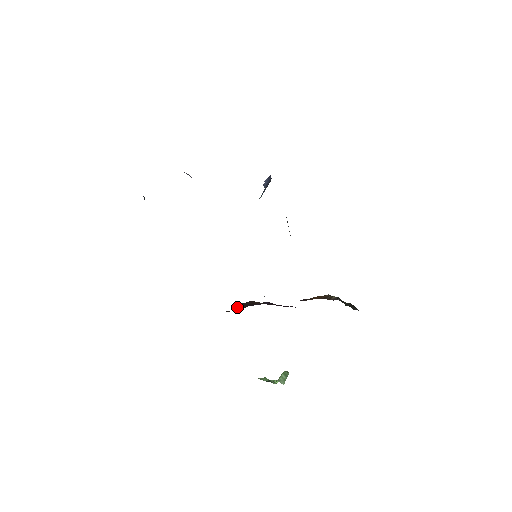
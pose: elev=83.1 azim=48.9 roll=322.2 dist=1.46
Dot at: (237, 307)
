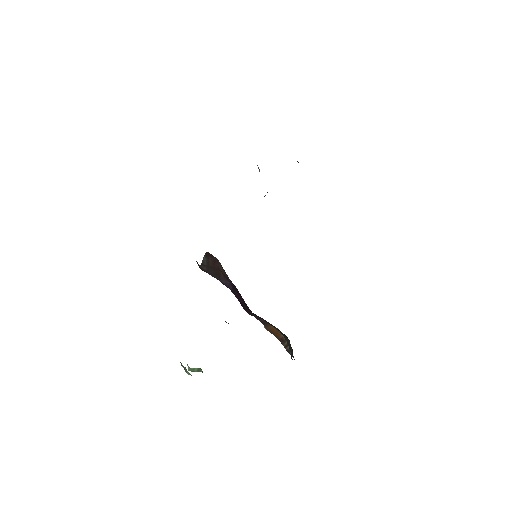
Dot at: (206, 260)
